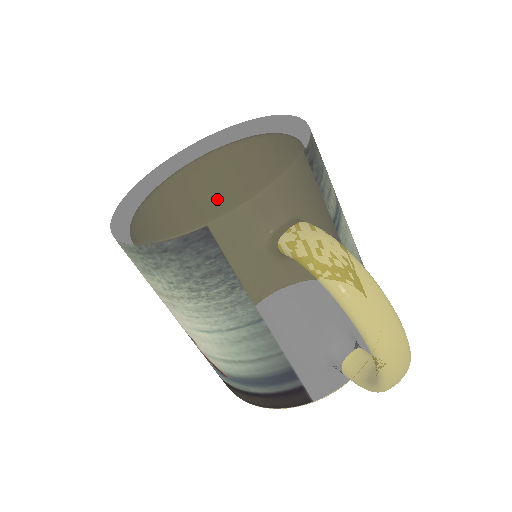
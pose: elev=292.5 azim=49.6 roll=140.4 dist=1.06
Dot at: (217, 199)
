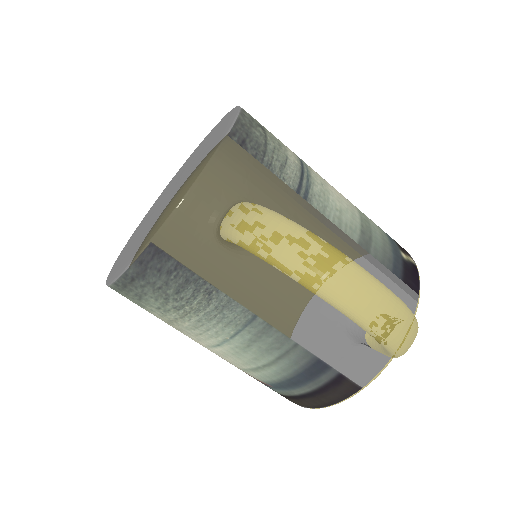
Dot at: (164, 214)
